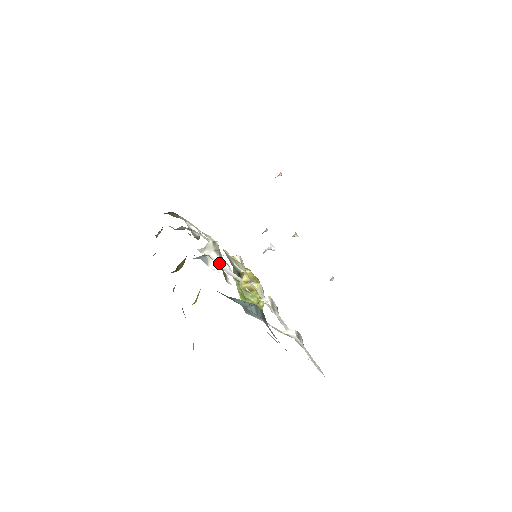
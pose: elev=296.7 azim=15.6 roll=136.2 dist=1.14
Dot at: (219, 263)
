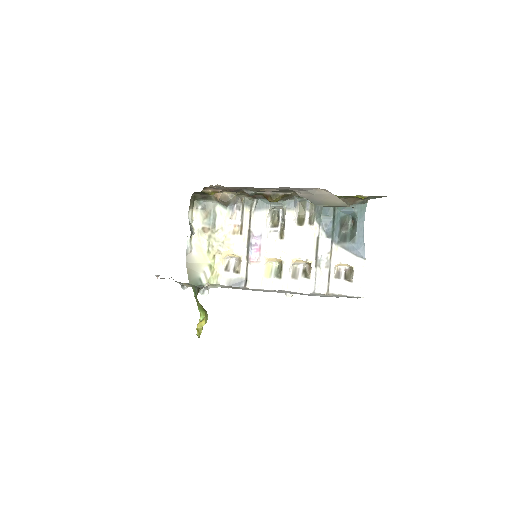
Dot at: (265, 230)
